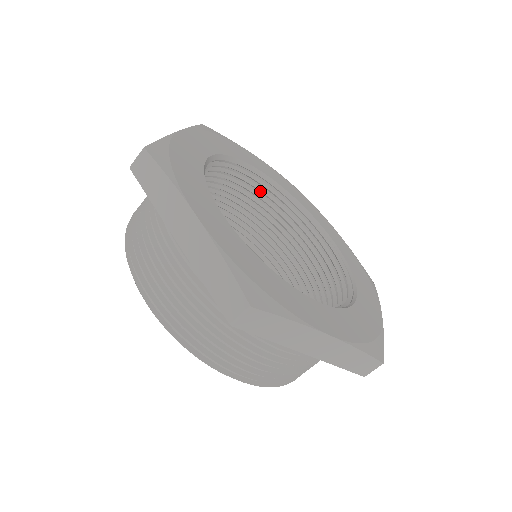
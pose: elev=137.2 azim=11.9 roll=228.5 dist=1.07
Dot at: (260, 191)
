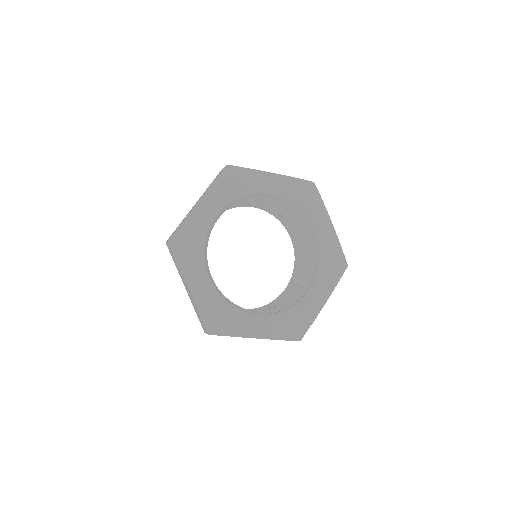
Dot at: (272, 201)
